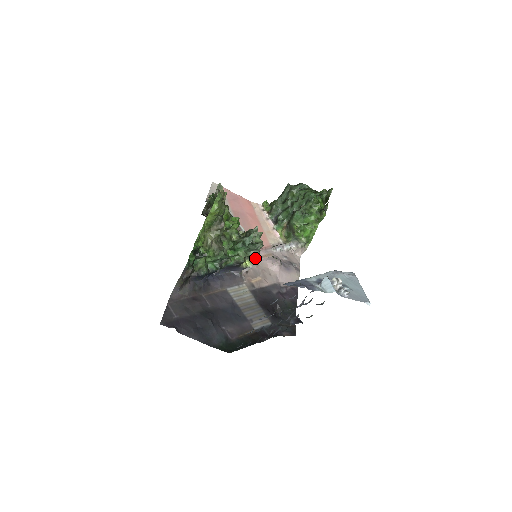
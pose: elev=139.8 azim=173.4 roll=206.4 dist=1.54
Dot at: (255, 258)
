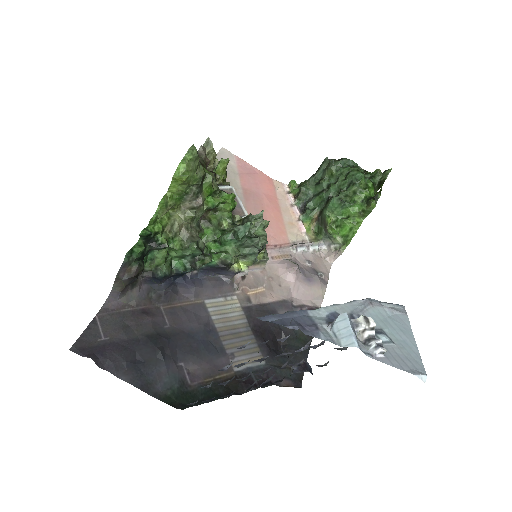
Dot at: (253, 259)
